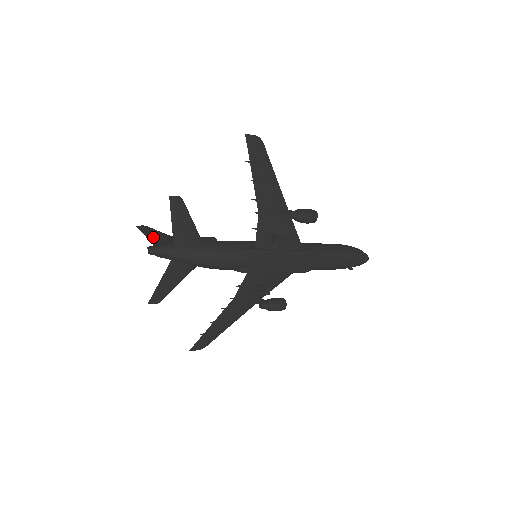
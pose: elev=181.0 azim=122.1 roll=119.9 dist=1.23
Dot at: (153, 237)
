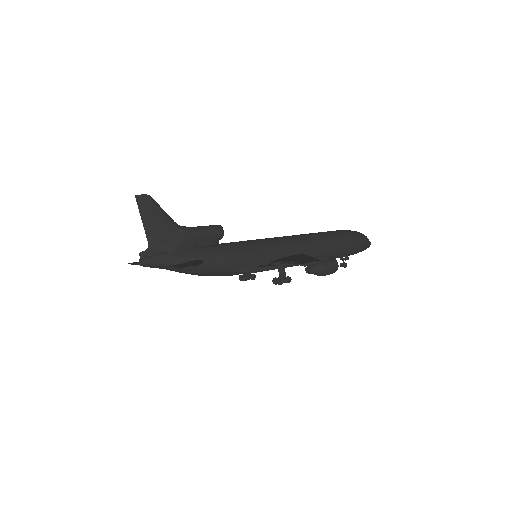
Dot at: (152, 228)
